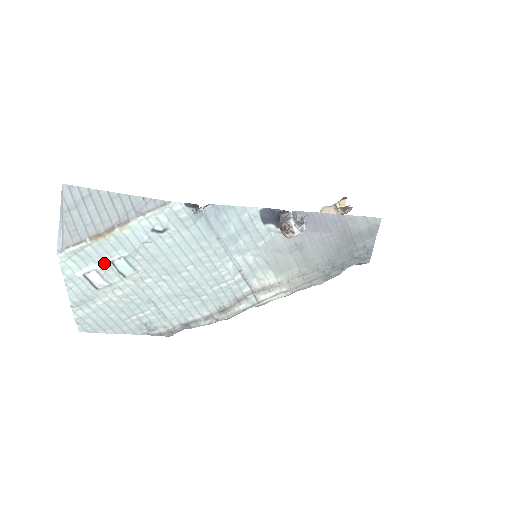
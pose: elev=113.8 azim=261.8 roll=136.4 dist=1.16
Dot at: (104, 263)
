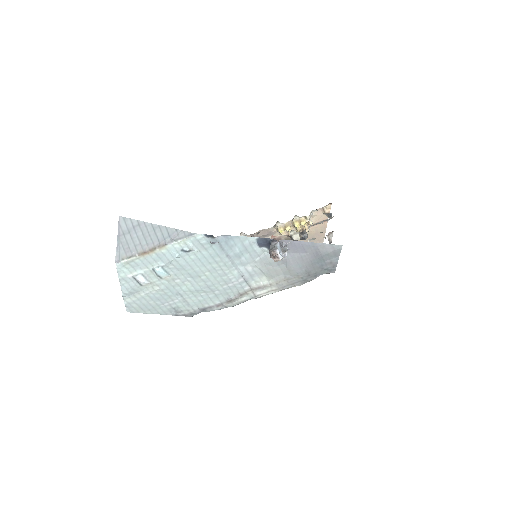
Dot at: (147, 269)
